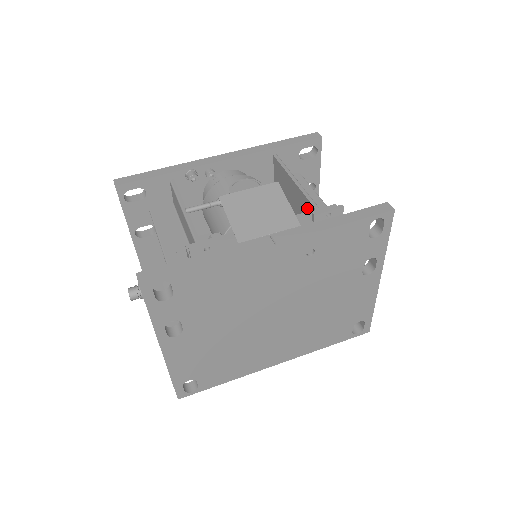
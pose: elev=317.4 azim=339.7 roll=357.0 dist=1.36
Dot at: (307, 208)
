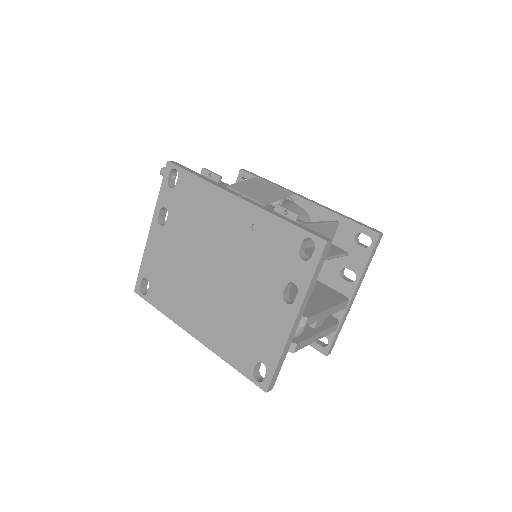
Dot at: occluded
